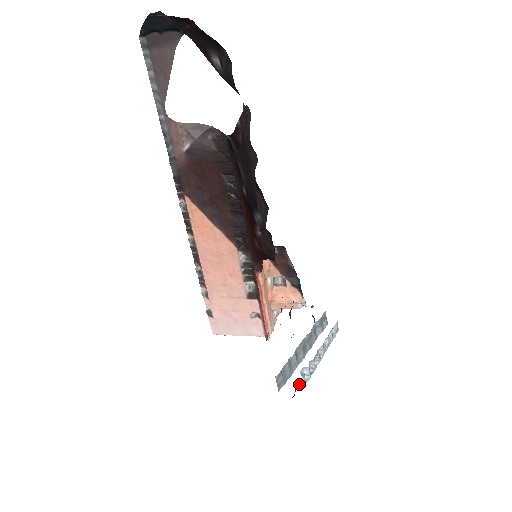
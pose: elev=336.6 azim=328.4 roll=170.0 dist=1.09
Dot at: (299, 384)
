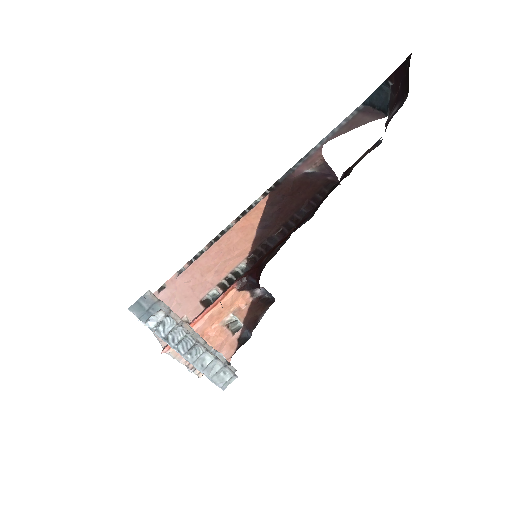
Dot at: (151, 318)
